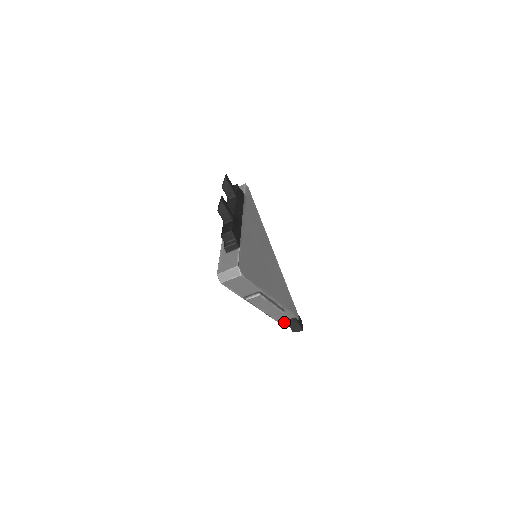
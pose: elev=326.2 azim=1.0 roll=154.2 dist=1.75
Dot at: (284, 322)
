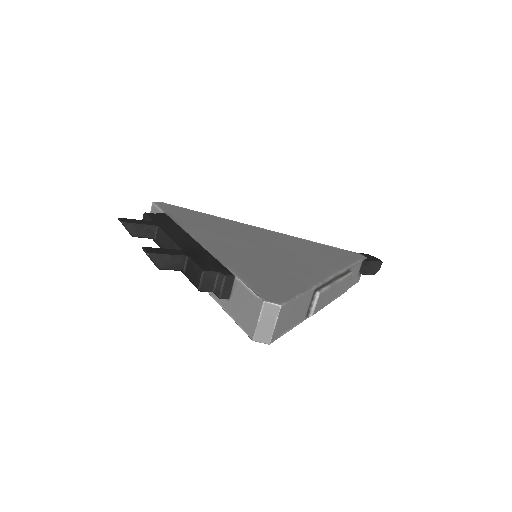
Dot at: (357, 278)
